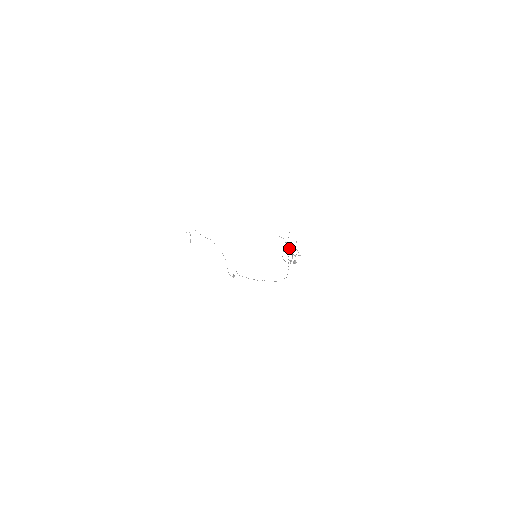
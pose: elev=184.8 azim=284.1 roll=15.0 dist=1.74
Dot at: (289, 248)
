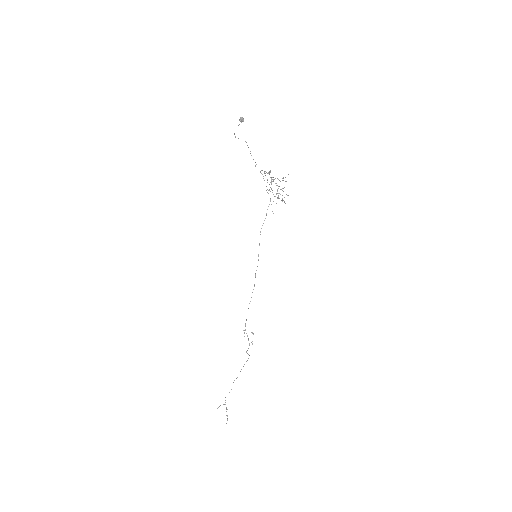
Dot at: (270, 182)
